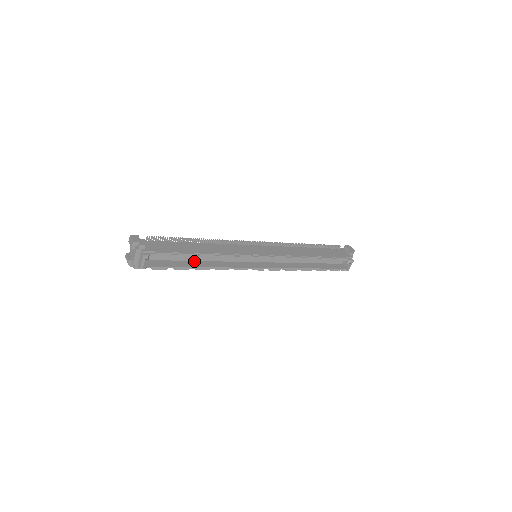
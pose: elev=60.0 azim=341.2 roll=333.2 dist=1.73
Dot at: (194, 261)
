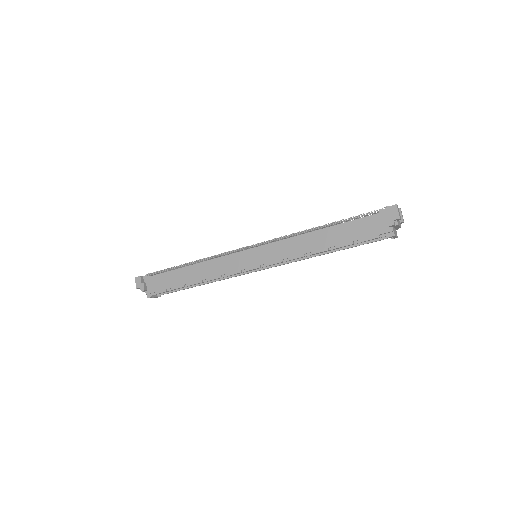
Dot at: occluded
